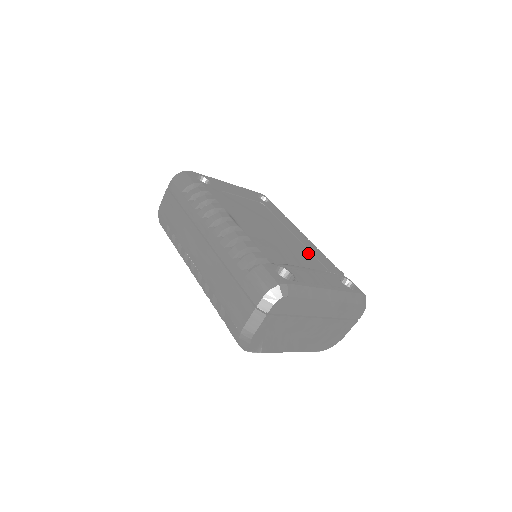
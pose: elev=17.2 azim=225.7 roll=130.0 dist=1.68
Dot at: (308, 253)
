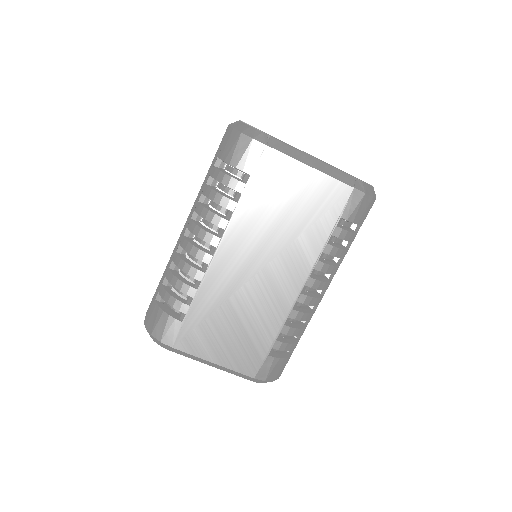
Dot at: occluded
